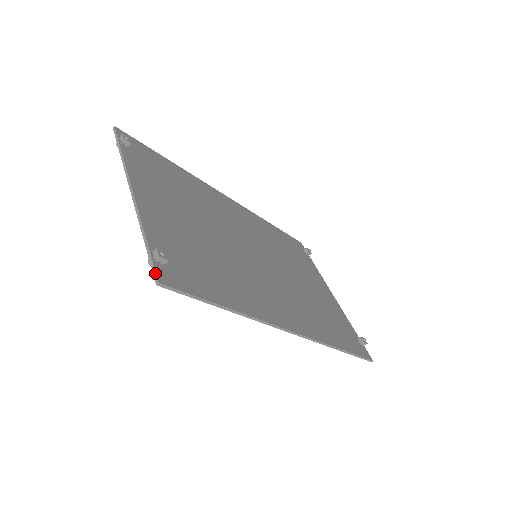
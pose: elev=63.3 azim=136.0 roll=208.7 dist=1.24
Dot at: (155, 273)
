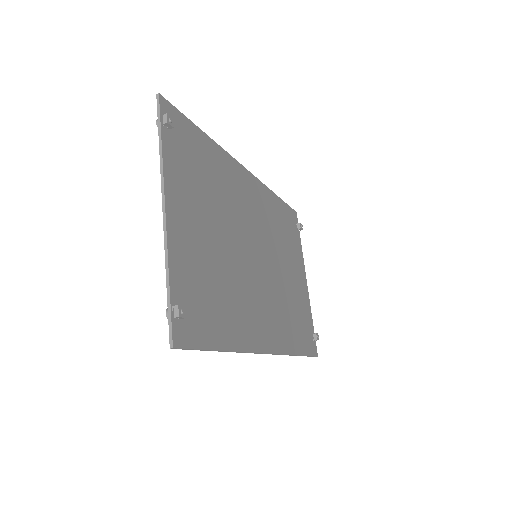
Dot at: (171, 335)
